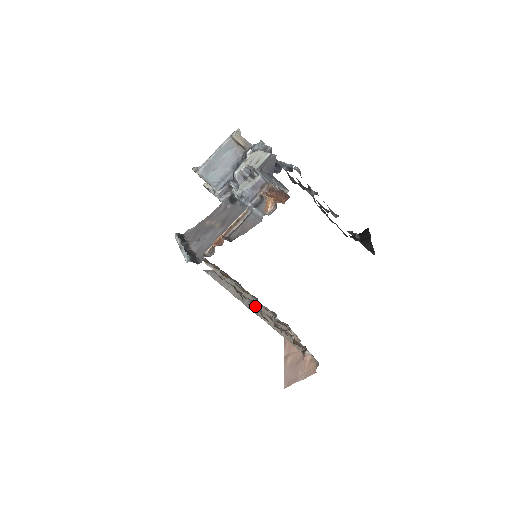
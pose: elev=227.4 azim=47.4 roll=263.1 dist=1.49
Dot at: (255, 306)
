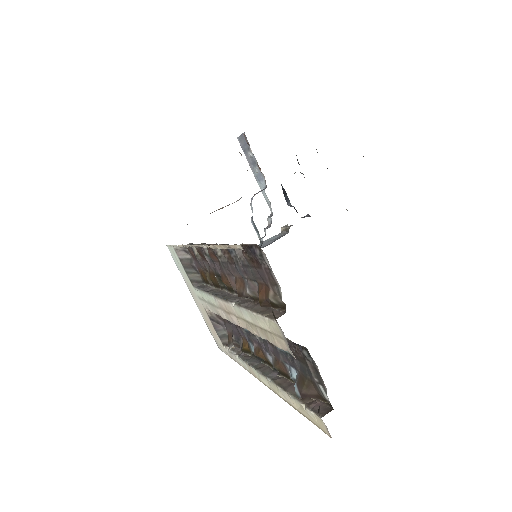
Dot at: occluded
